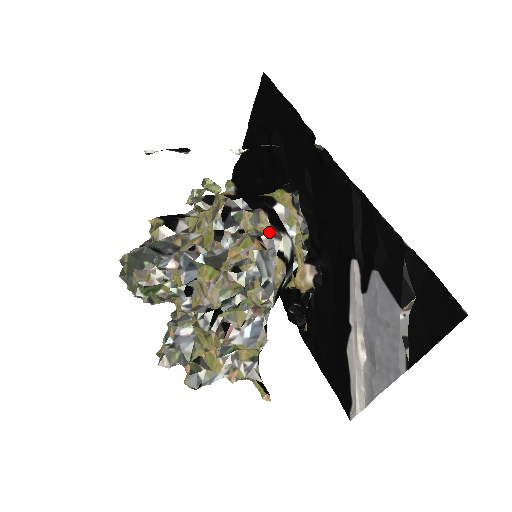
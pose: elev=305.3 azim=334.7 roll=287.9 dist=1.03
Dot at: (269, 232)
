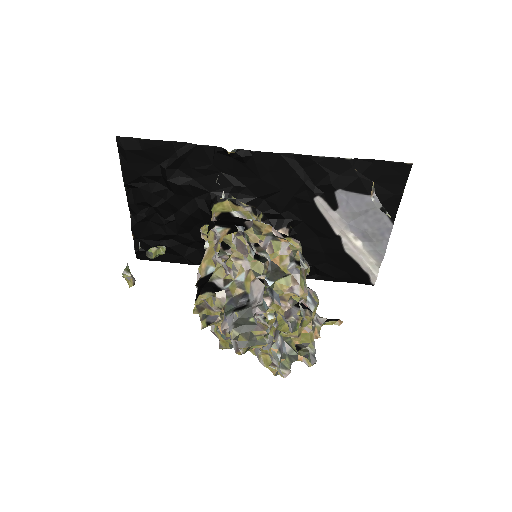
Dot at: (272, 228)
